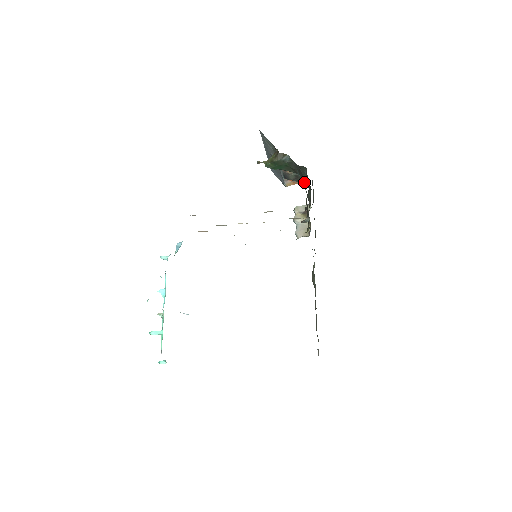
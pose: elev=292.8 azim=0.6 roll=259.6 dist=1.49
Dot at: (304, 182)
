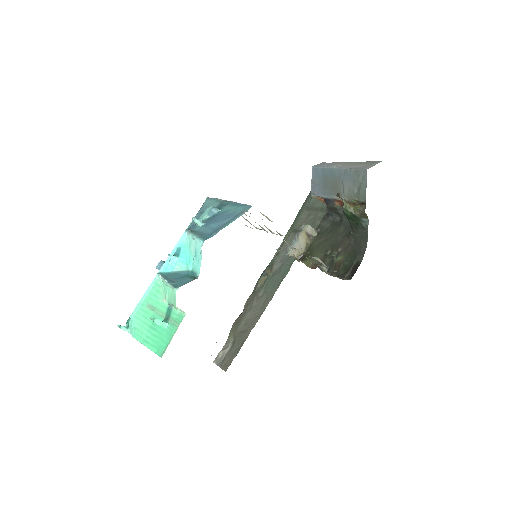
Dot at: (360, 255)
